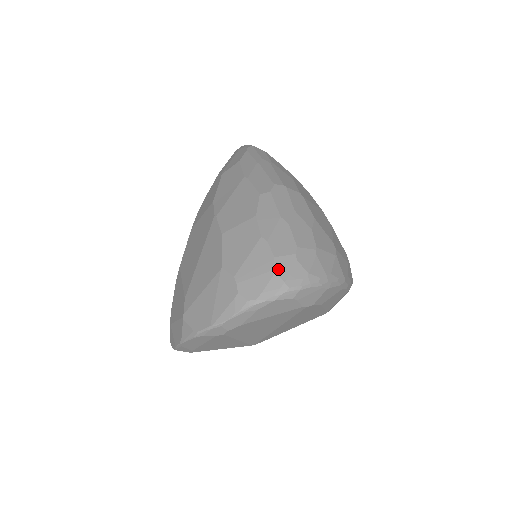
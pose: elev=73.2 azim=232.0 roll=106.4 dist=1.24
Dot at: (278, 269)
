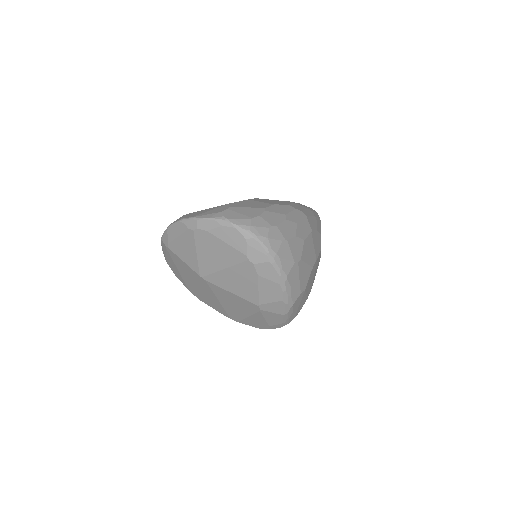
Dot at: (255, 220)
